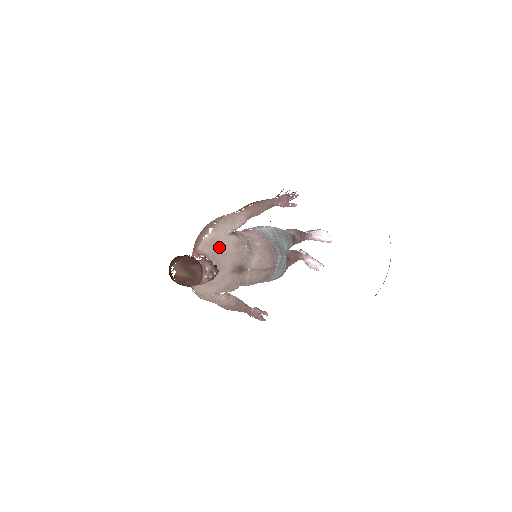
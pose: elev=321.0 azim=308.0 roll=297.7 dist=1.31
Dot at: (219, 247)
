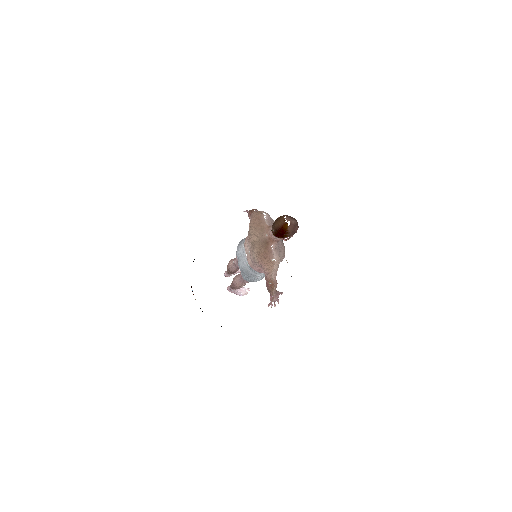
Dot at: occluded
